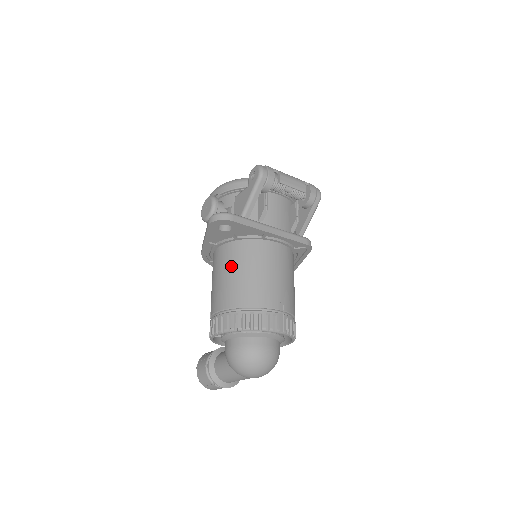
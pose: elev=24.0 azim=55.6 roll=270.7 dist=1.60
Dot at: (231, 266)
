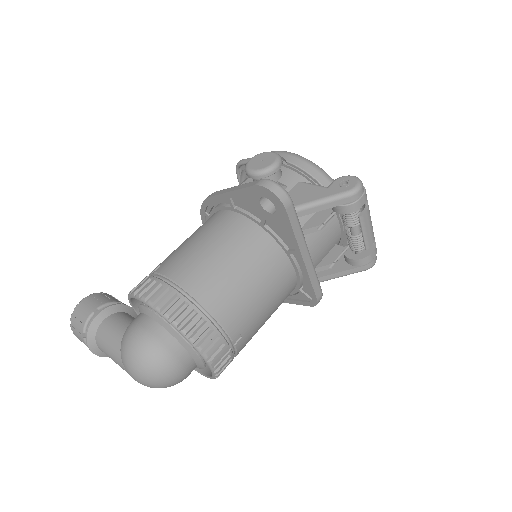
Dot at: (230, 246)
